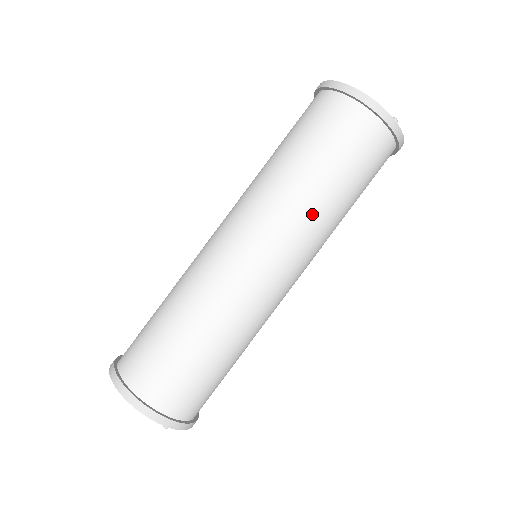
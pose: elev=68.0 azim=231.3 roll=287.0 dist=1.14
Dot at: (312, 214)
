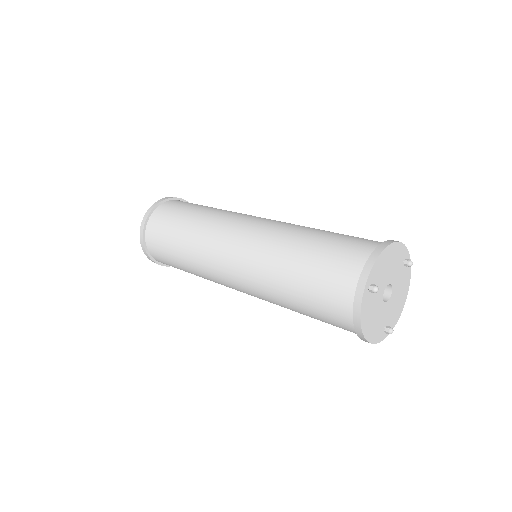
Dot at: occluded
